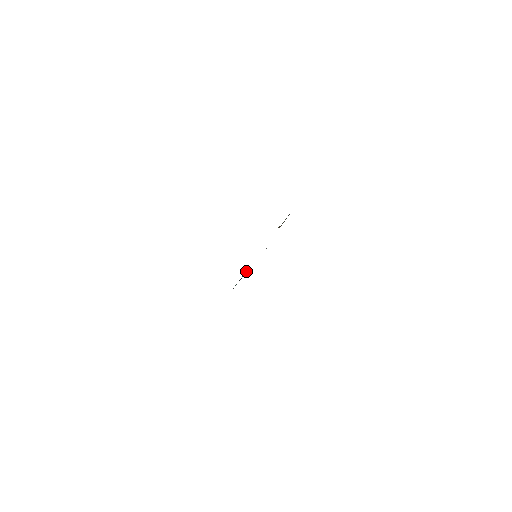
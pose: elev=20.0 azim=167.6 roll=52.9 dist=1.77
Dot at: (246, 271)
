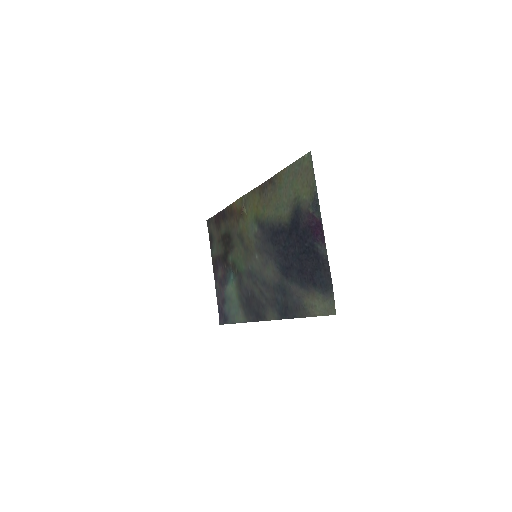
Dot at: (230, 262)
